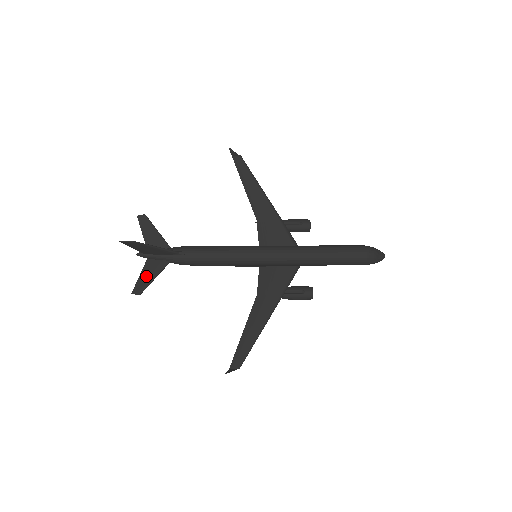
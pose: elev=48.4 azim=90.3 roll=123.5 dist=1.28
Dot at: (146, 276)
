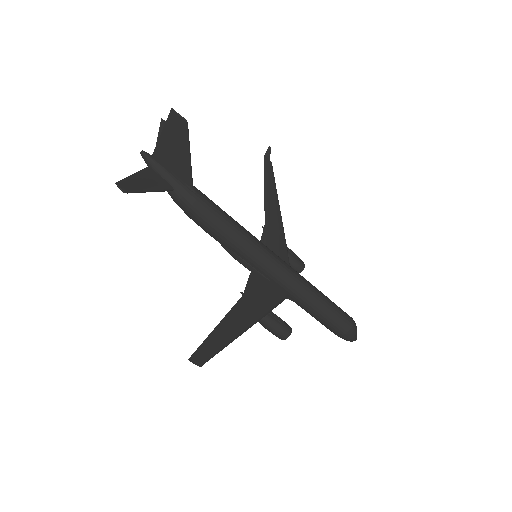
Dot at: (142, 181)
